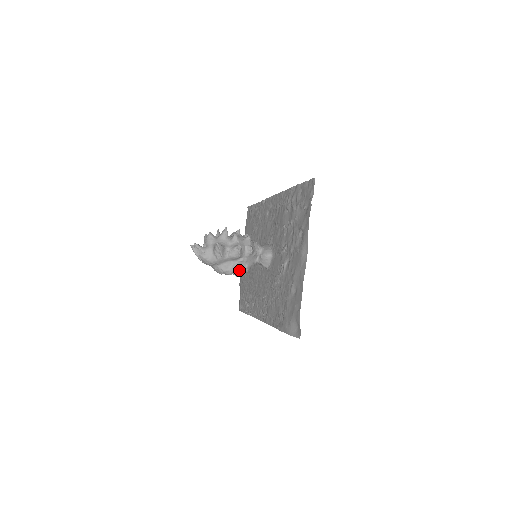
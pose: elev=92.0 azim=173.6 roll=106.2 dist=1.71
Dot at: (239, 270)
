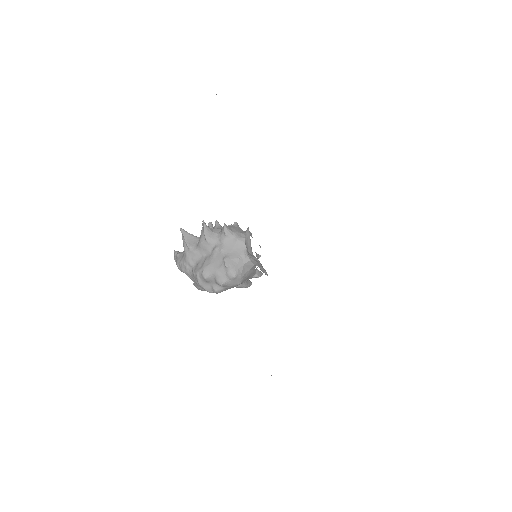
Dot at: (216, 267)
